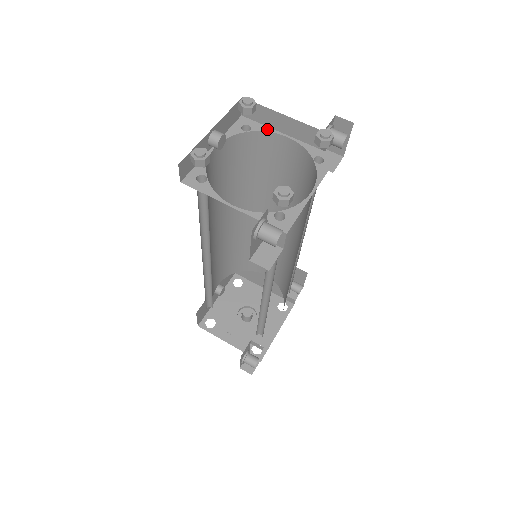
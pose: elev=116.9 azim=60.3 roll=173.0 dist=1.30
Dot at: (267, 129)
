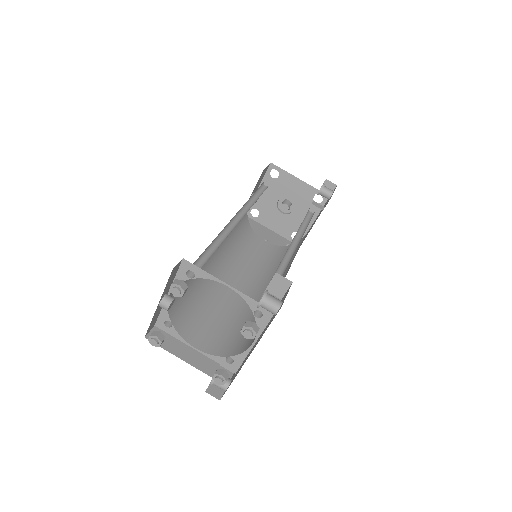
Dot at: (209, 277)
